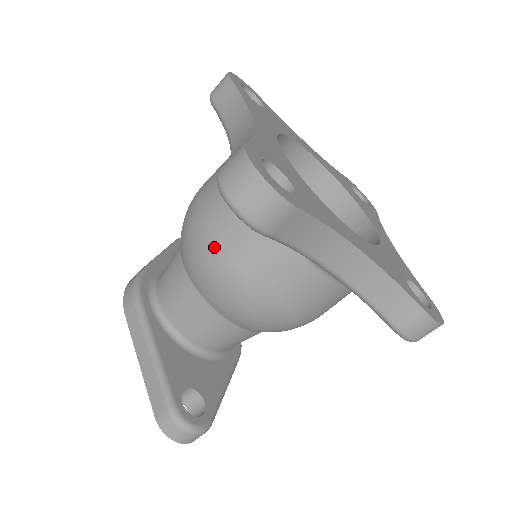
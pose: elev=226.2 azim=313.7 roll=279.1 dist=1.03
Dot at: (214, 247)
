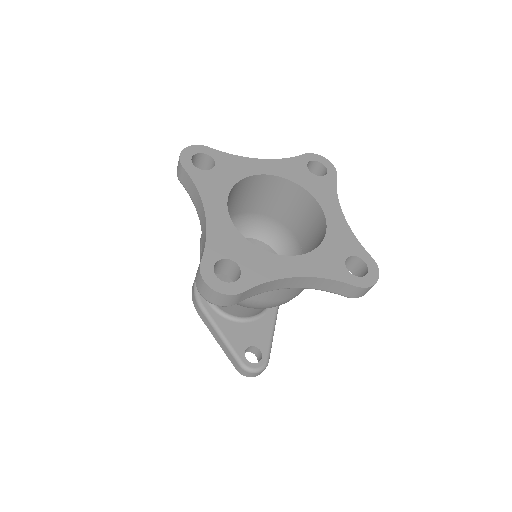
Dot at: occluded
